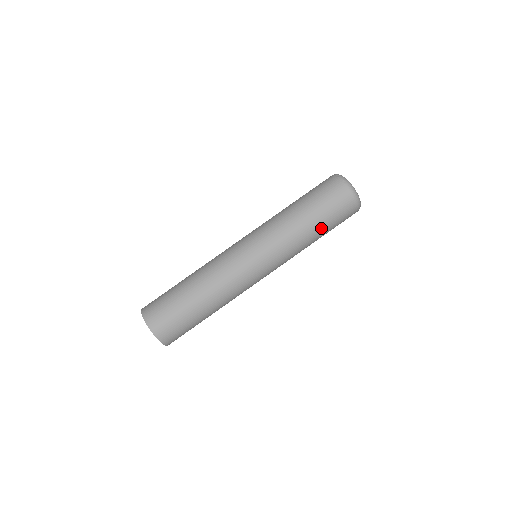
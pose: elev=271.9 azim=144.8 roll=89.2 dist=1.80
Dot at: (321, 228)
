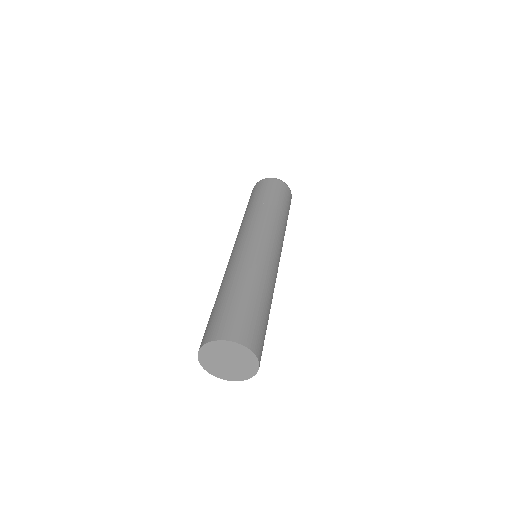
Dot at: (284, 208)
